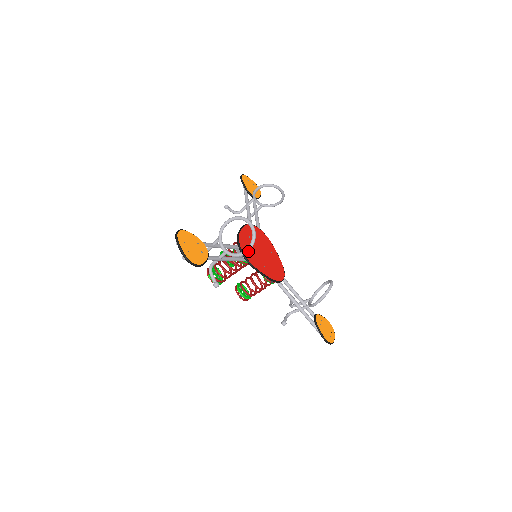
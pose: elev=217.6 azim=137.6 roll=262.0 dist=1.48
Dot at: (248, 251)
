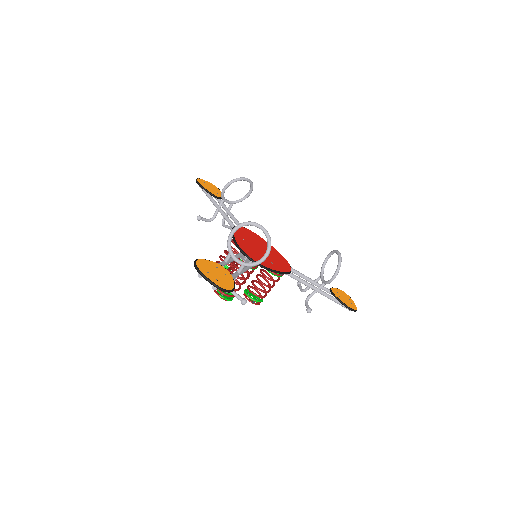
Dot at: (268, 254)
